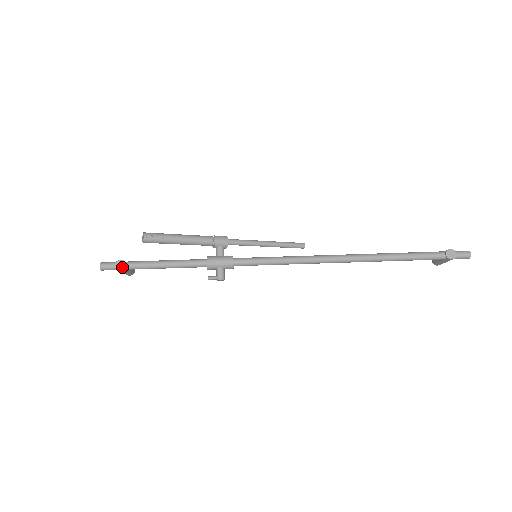
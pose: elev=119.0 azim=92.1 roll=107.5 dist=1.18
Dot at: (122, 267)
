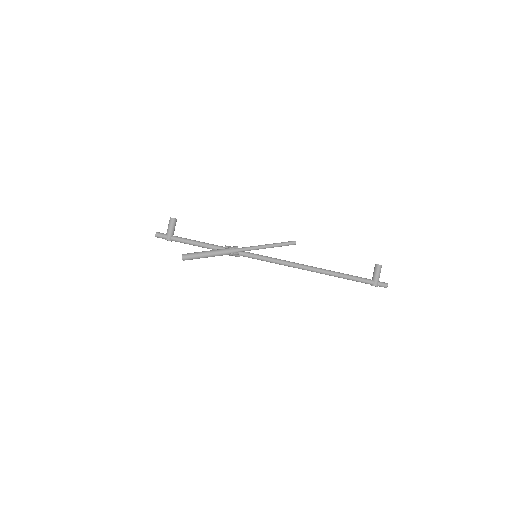
Dot at: occluded
